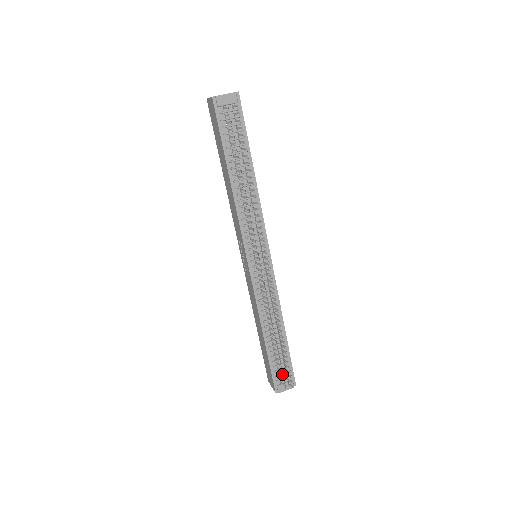
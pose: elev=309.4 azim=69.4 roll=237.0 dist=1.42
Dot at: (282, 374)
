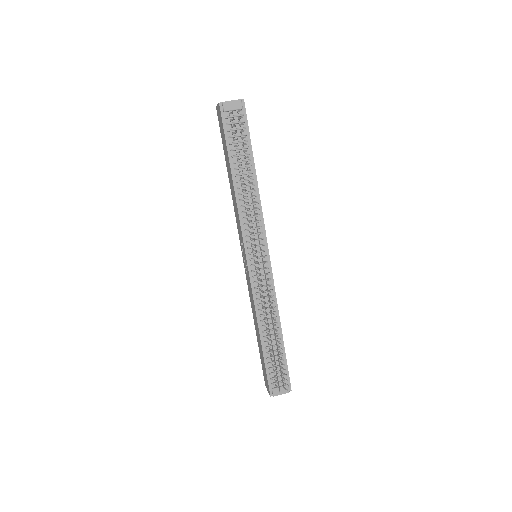
Dot at: (276, 375)
